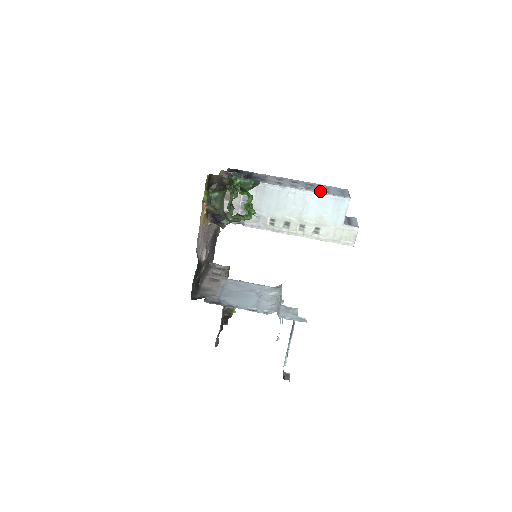
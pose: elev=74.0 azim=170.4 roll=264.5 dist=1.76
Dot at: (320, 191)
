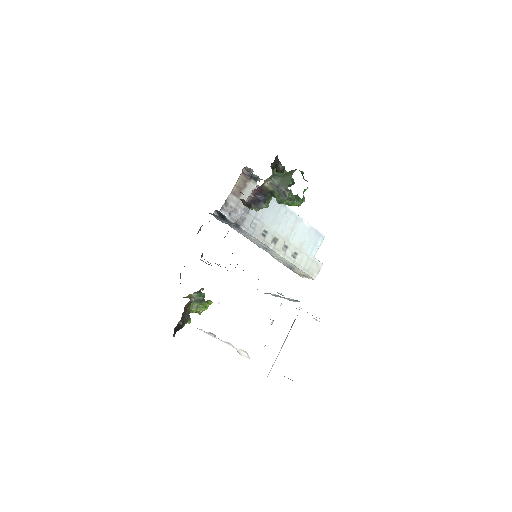
Dot at: occluded
